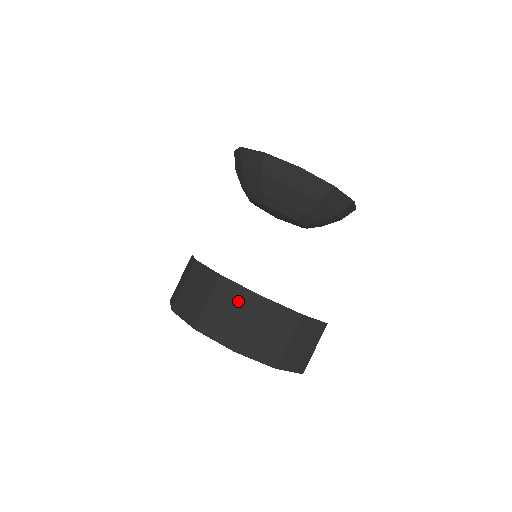
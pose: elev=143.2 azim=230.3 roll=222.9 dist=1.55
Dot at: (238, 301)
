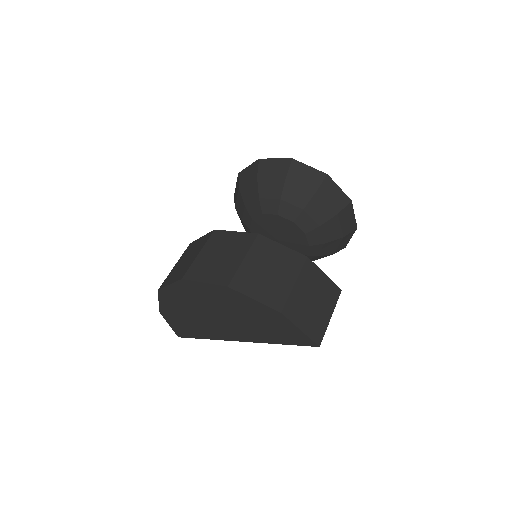
Dot at: (233, 244)
